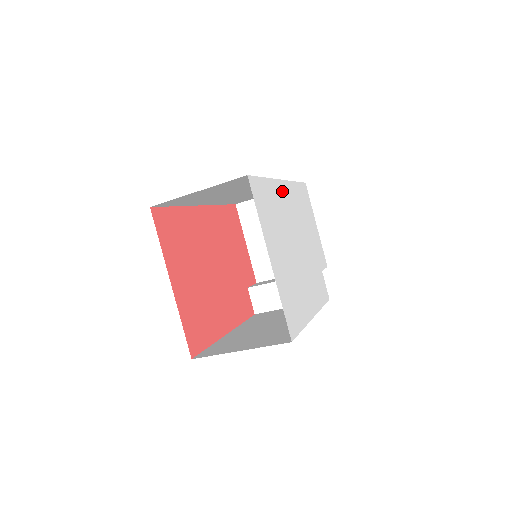
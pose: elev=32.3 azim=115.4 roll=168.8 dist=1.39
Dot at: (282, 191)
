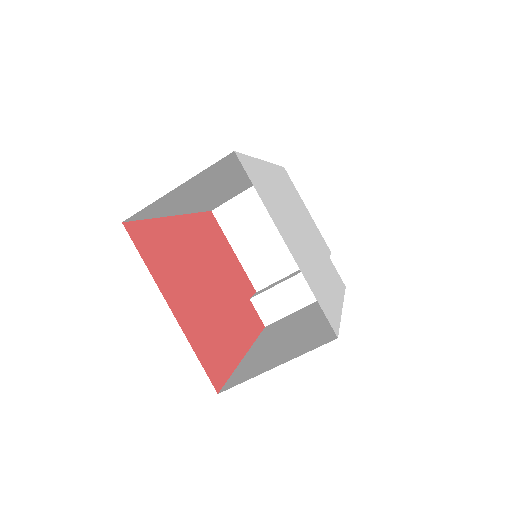
Dot at: (269, 173)
